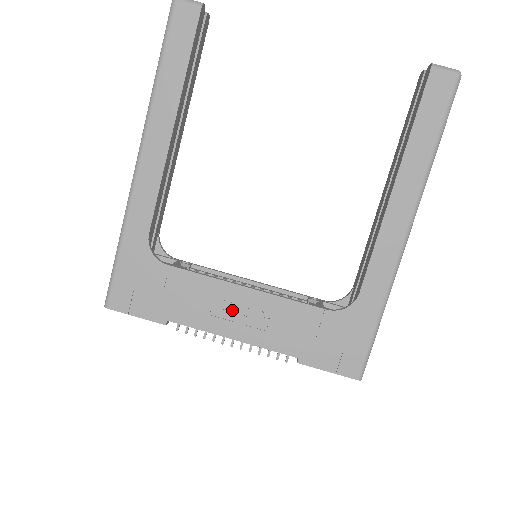
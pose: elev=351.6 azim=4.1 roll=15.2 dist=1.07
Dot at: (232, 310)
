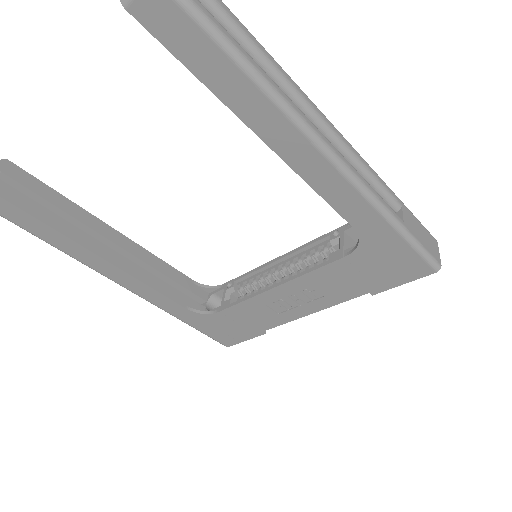
Dot at: (286, 302)
